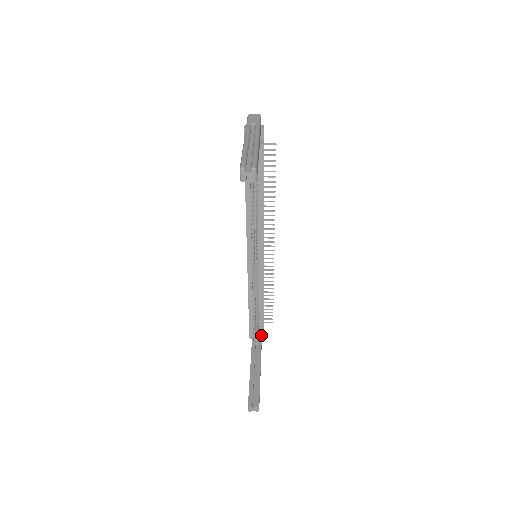
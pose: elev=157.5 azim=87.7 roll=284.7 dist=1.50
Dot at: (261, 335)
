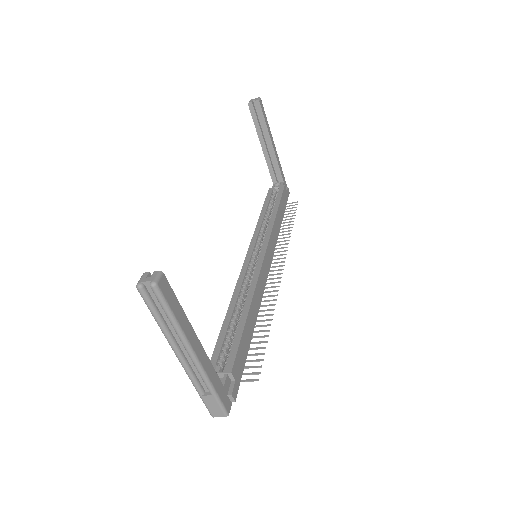
Dot at: (228, 367)
